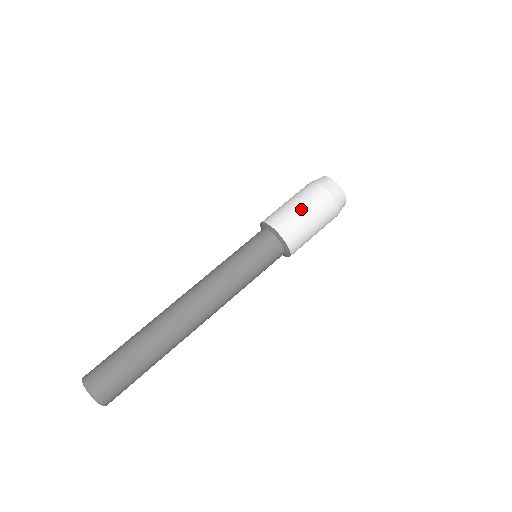
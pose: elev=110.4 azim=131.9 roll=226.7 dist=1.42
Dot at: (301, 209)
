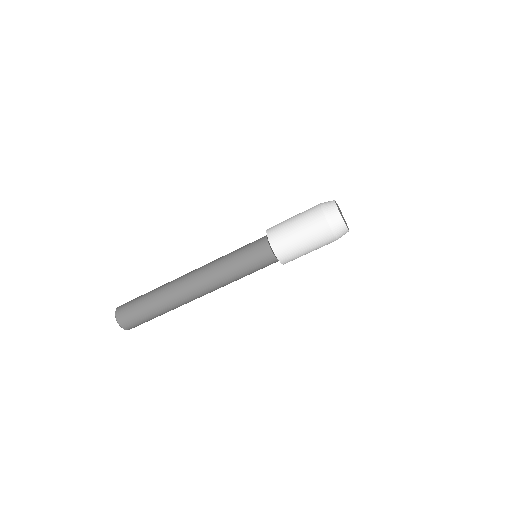
Dot at: (300, 236)
